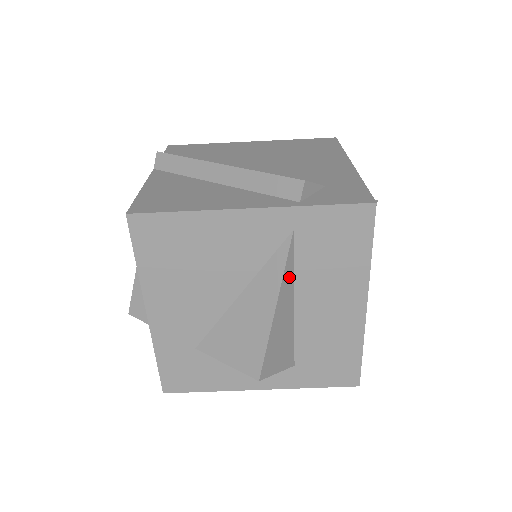
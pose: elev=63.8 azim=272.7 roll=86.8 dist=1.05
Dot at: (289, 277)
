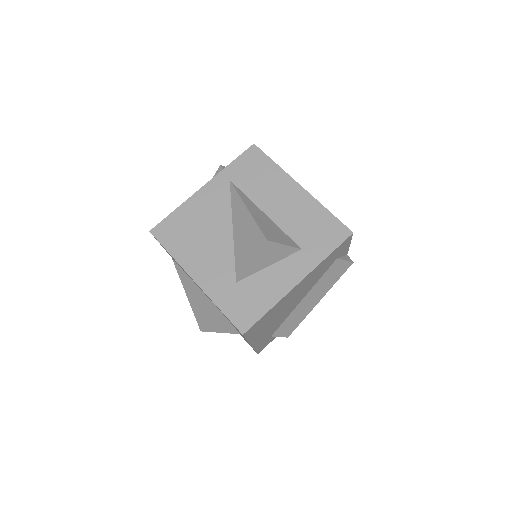
Dot at: (246, 199)
